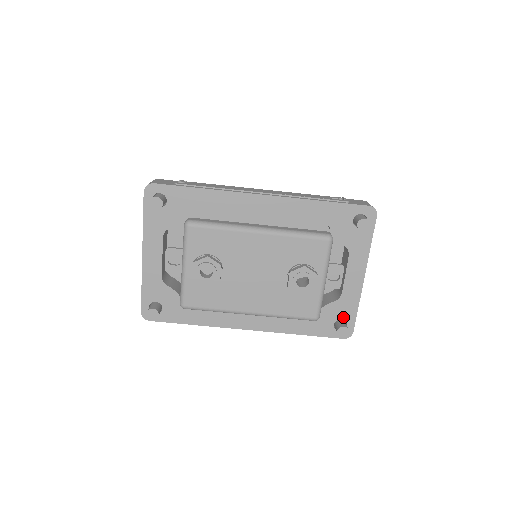
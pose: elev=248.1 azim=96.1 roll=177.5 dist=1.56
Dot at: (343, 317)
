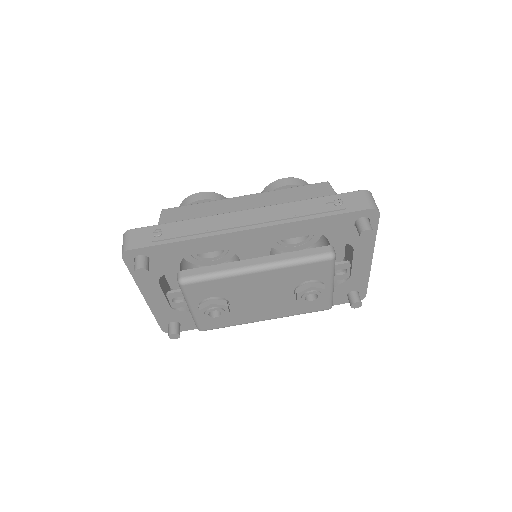
Dot at: (355, 289)
